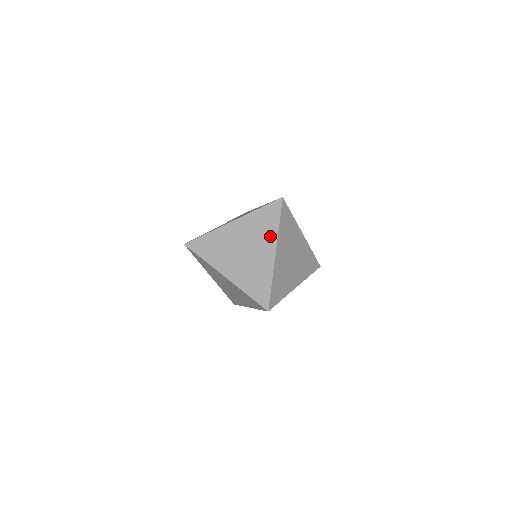
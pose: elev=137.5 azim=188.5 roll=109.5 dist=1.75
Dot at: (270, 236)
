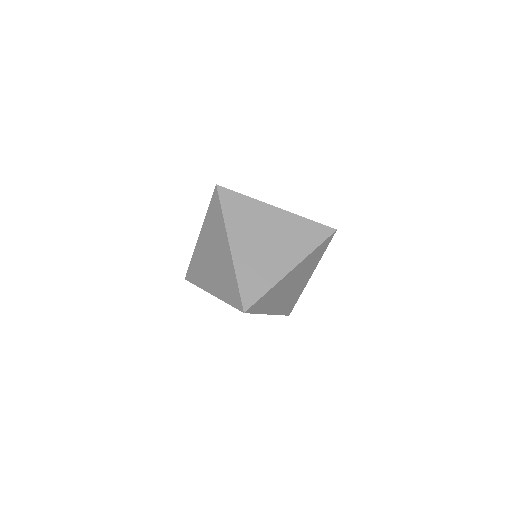
Dot at: (300, 250)
